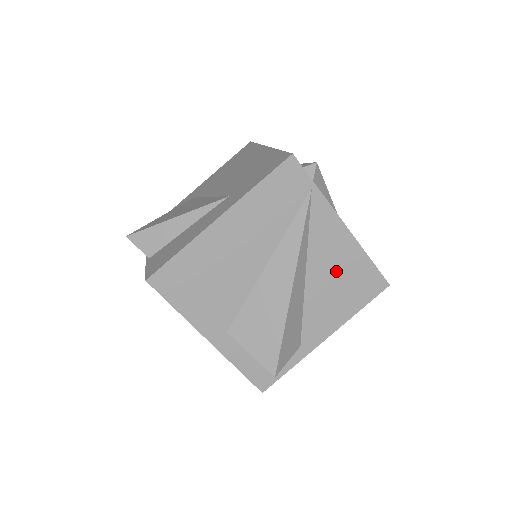
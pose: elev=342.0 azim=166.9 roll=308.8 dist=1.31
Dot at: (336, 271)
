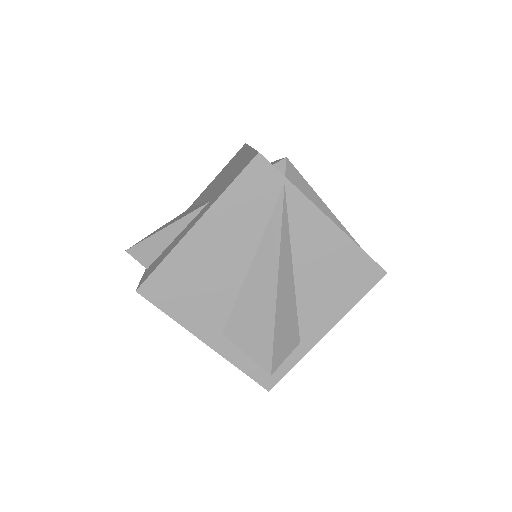
Dot at: (325, 264)
